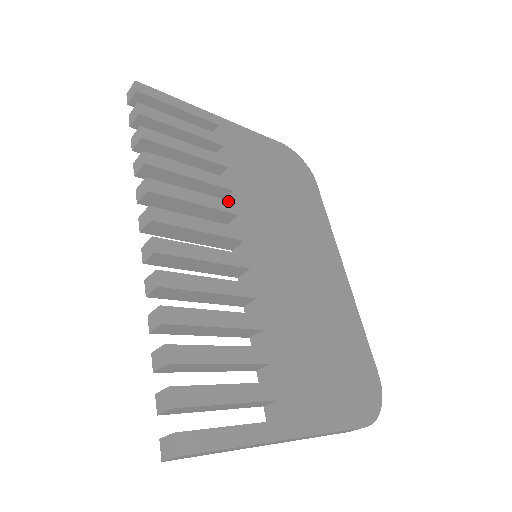
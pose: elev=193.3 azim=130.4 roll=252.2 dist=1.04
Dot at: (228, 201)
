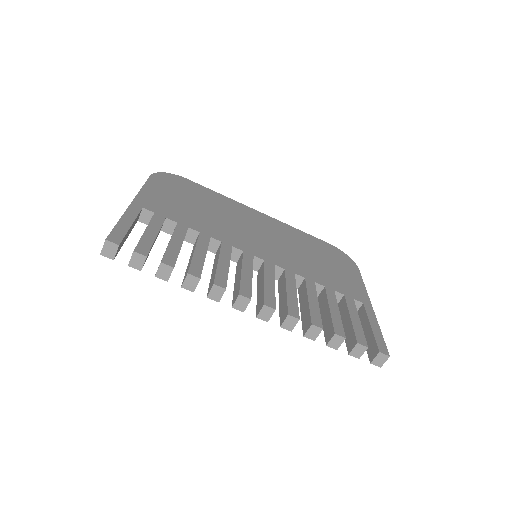
Dot at: (221, 246)
